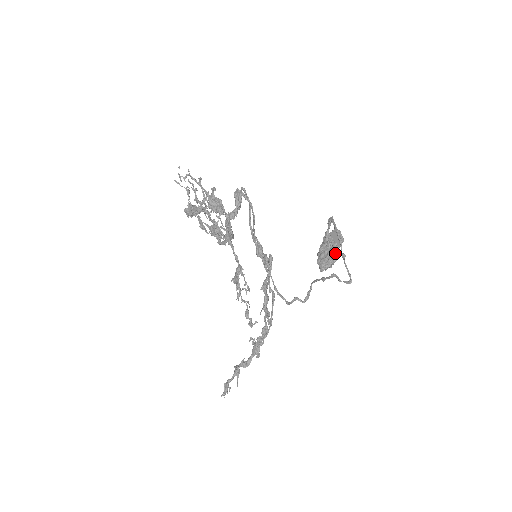
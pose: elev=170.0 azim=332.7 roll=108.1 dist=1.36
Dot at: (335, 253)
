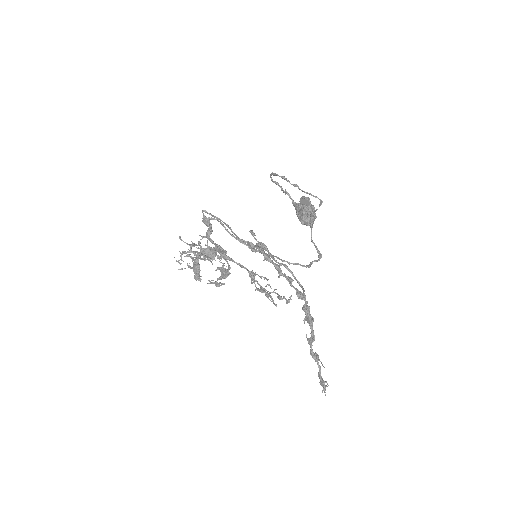
Dot at: (307, 206)
